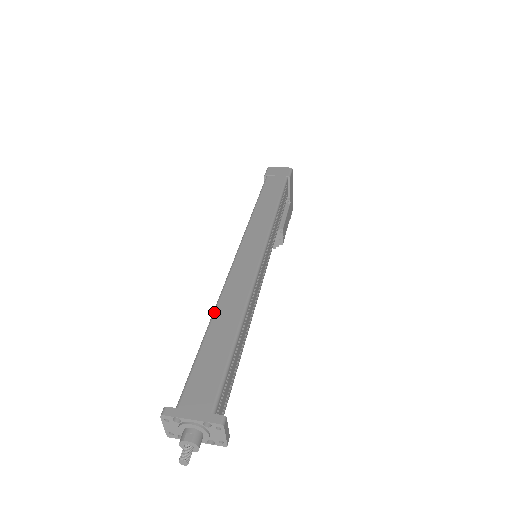
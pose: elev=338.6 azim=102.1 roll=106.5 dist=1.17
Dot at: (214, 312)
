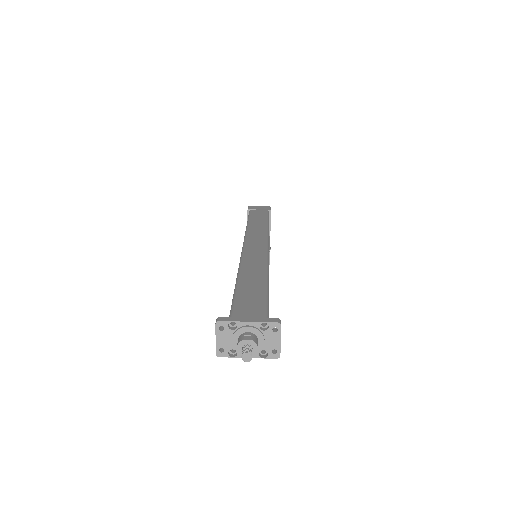
Dot at: (239, 270)
